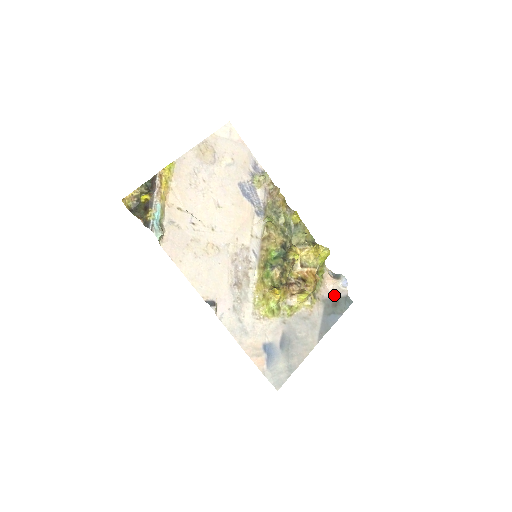
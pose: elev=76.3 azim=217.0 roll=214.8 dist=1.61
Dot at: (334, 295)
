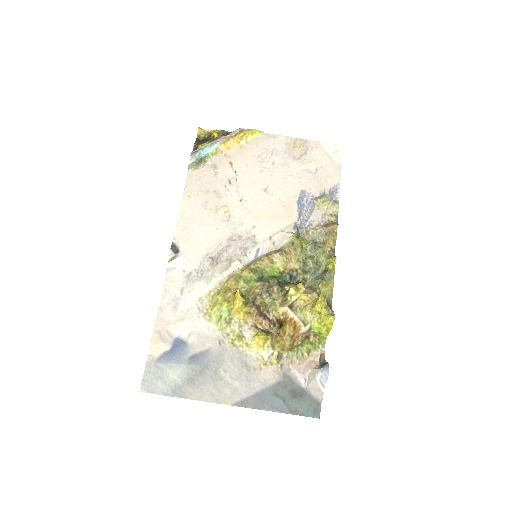
Dot at: (304, 384)
